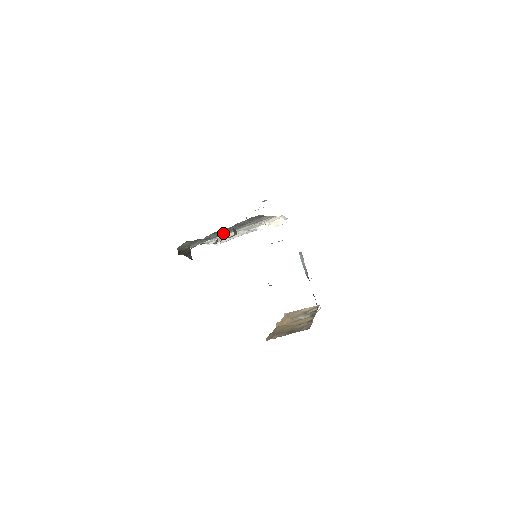
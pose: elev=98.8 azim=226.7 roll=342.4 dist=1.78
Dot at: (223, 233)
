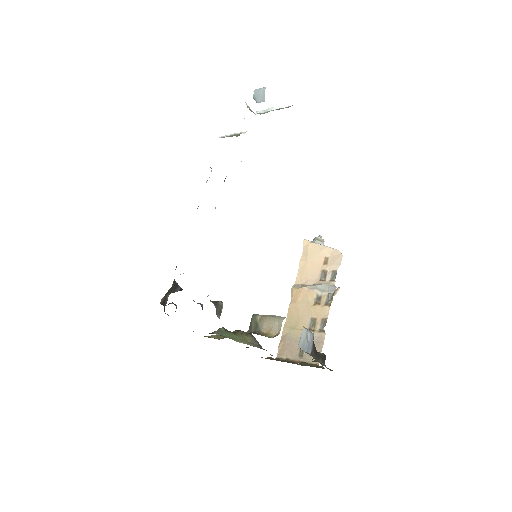
Dot at: occluded
